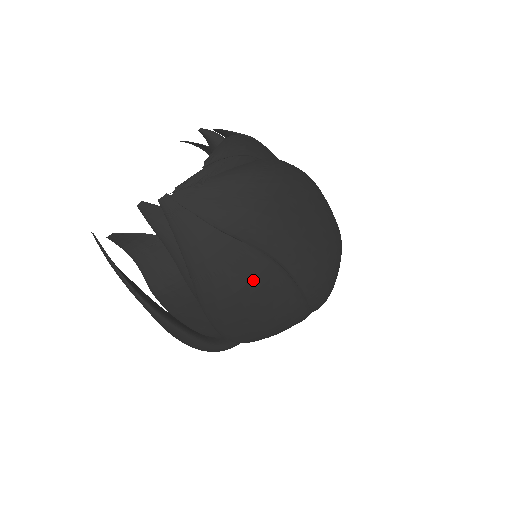
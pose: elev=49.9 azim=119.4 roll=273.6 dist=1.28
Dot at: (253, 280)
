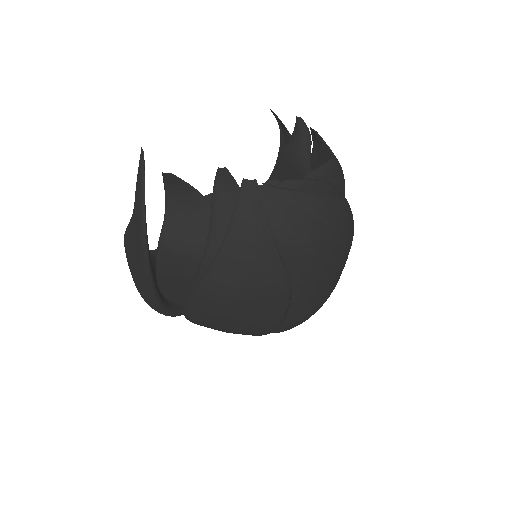
Dot at: (262, 297)
